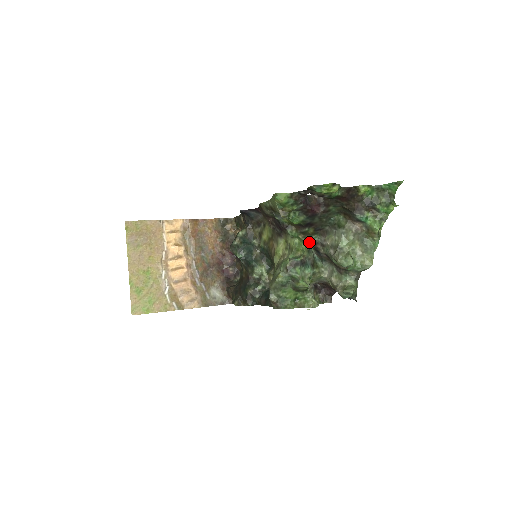
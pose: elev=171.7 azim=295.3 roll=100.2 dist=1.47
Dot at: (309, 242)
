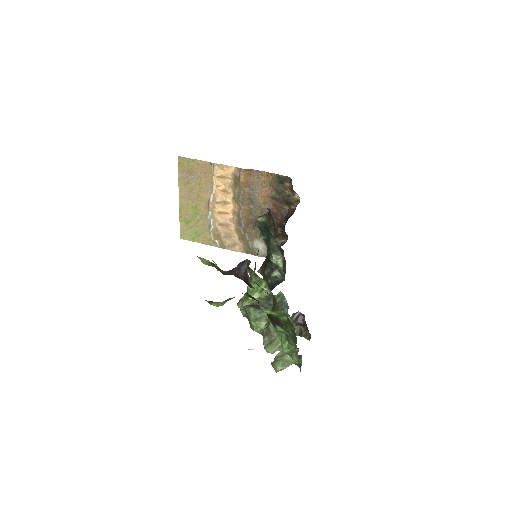
Dot at: occluded
